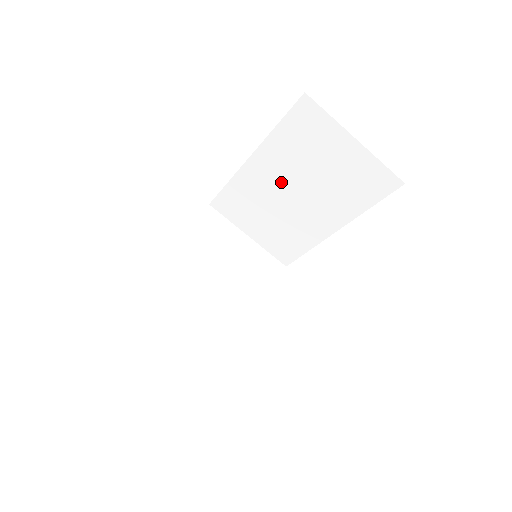
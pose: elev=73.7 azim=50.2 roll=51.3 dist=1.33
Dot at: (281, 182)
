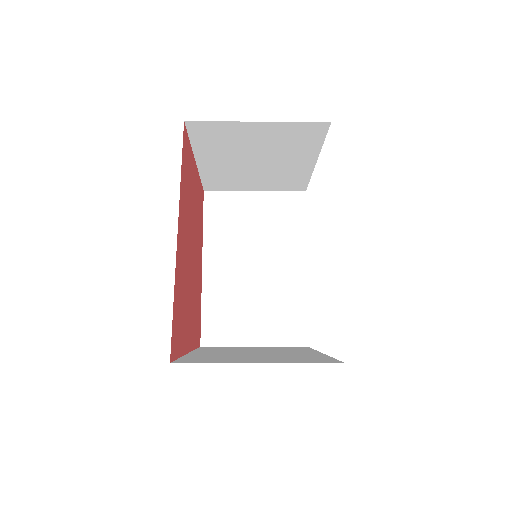
Dot at: occluded
